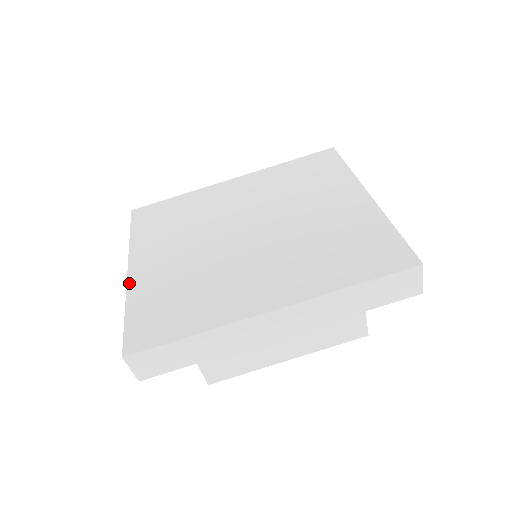
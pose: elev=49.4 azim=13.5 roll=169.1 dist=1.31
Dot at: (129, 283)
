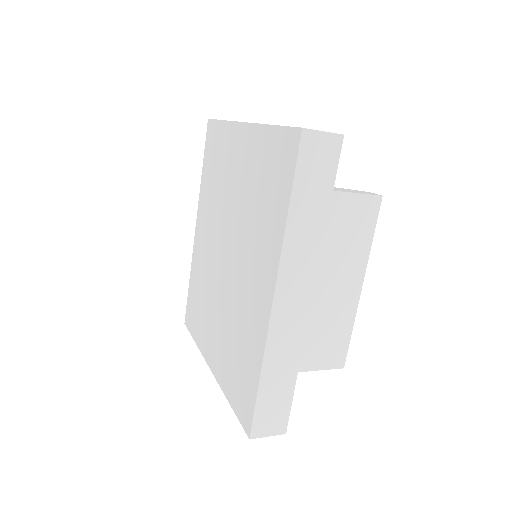
Dot at: (216, 379)
